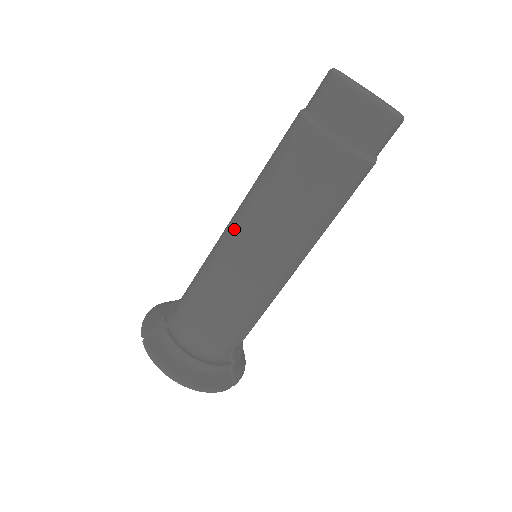
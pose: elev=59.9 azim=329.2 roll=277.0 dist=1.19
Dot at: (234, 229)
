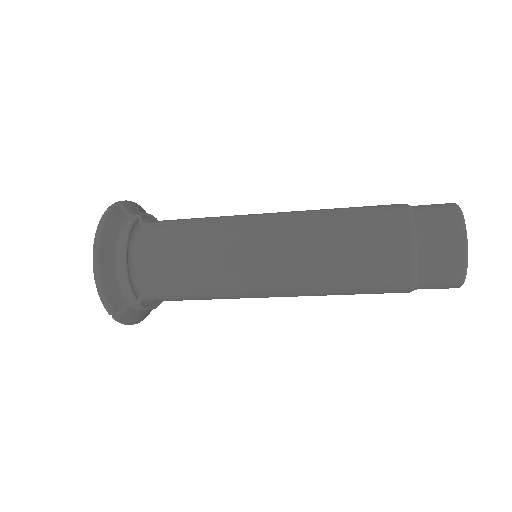
Dot at: (273, 286)
